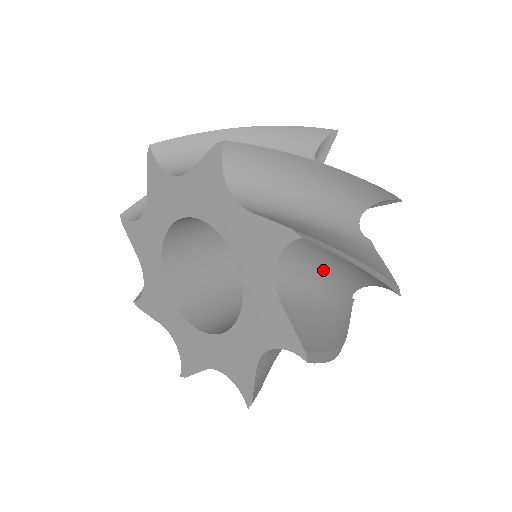
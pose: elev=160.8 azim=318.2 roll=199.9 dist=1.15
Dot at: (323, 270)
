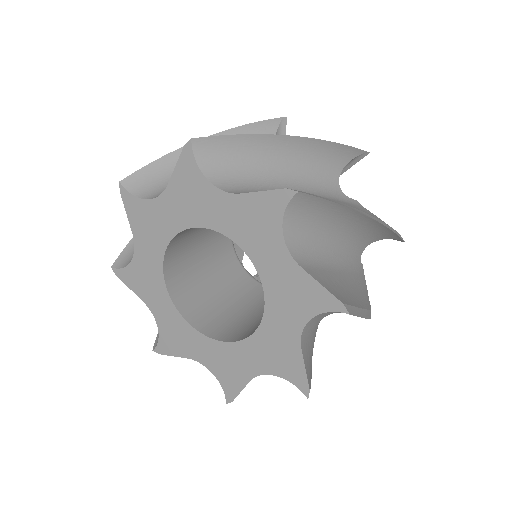
Dot at: occluded
